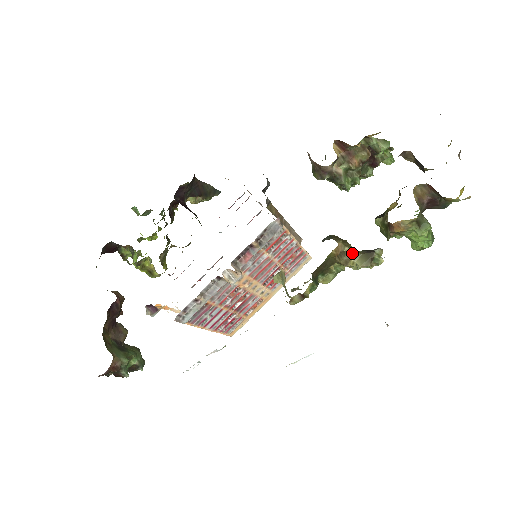
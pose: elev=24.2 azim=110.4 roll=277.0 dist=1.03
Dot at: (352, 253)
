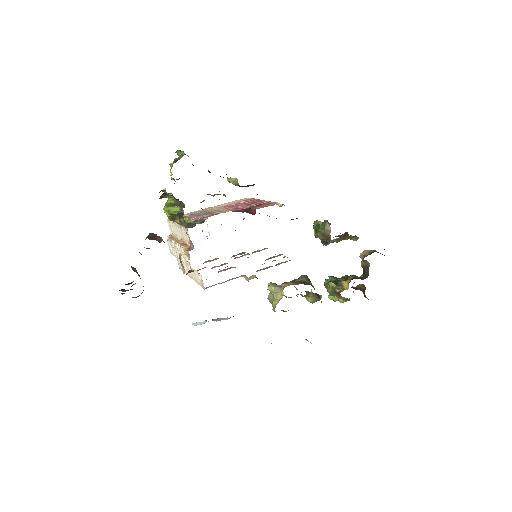
Dot at: (311, 294)
